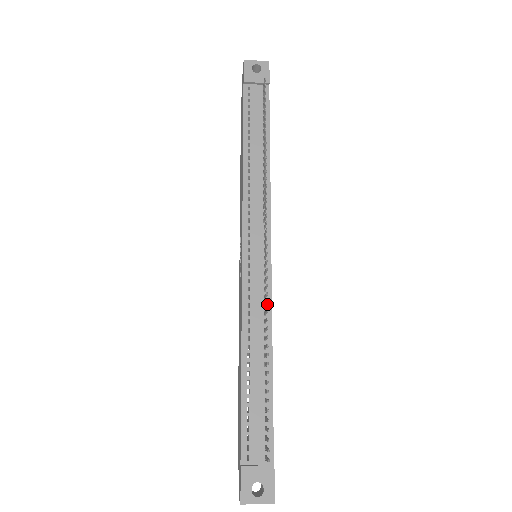
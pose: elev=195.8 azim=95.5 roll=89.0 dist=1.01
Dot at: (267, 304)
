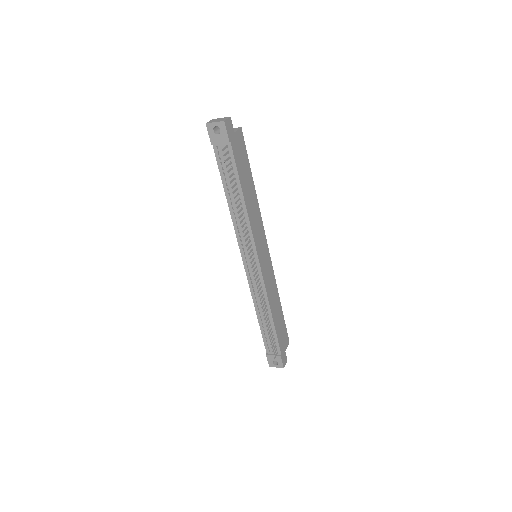
Dot at: (263, 290)
